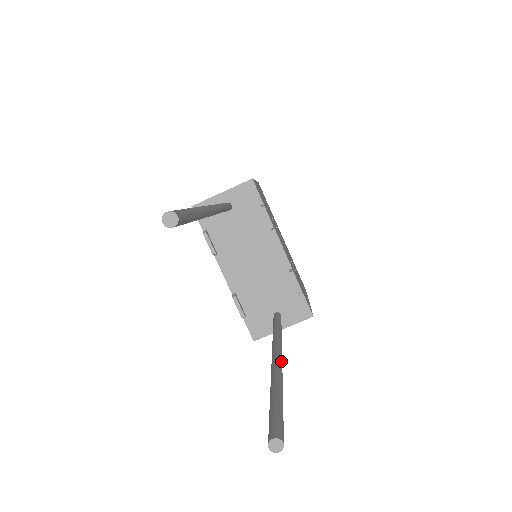
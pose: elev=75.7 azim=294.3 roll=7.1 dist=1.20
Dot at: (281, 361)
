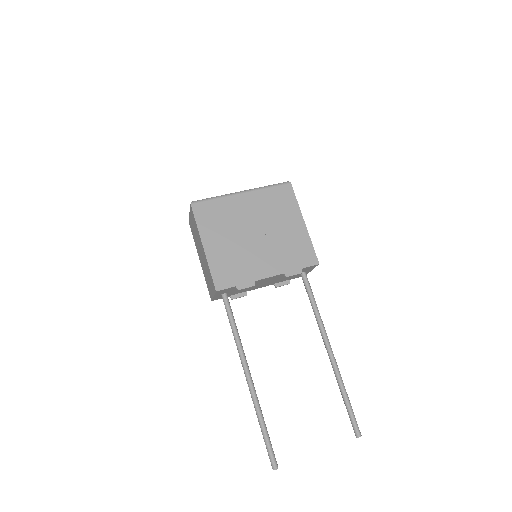
Dot at: (333, 360)
